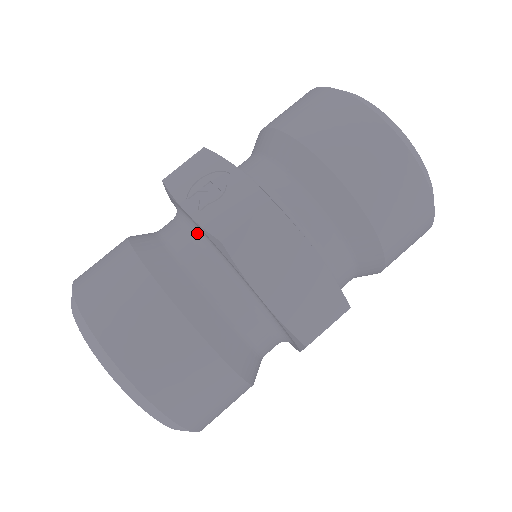
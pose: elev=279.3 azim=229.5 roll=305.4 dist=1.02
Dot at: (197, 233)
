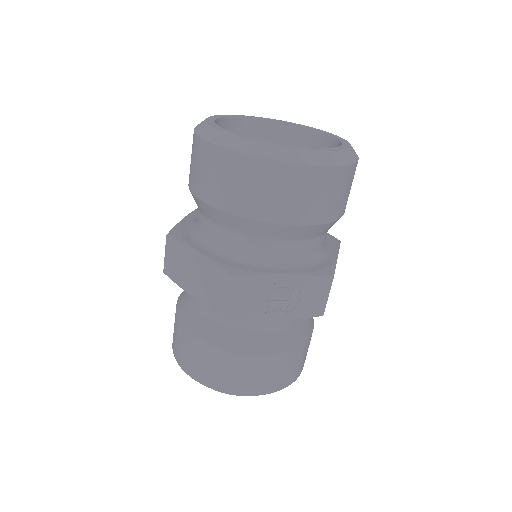
Dot at: occluded
